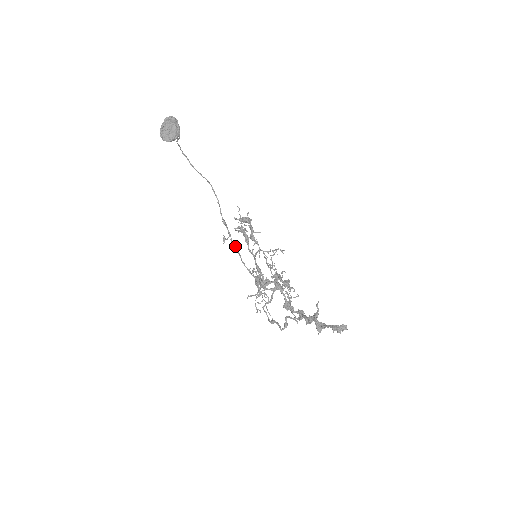
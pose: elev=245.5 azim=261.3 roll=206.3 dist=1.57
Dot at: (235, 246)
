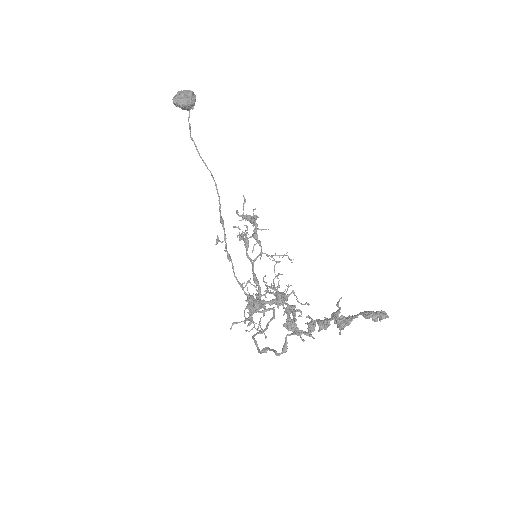
Dot at: (229, 254)
